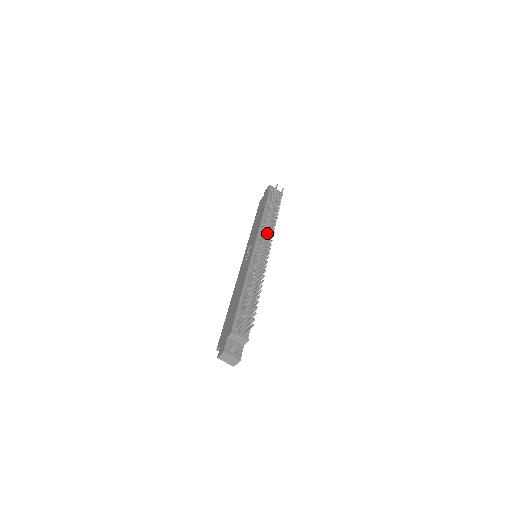
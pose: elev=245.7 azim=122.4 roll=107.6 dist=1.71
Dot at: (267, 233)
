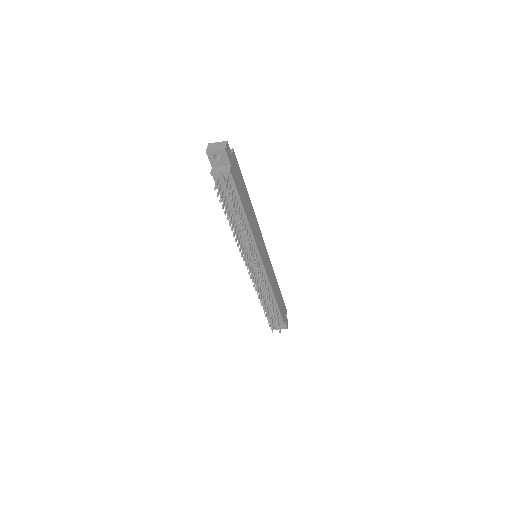
Dot at: occluded
